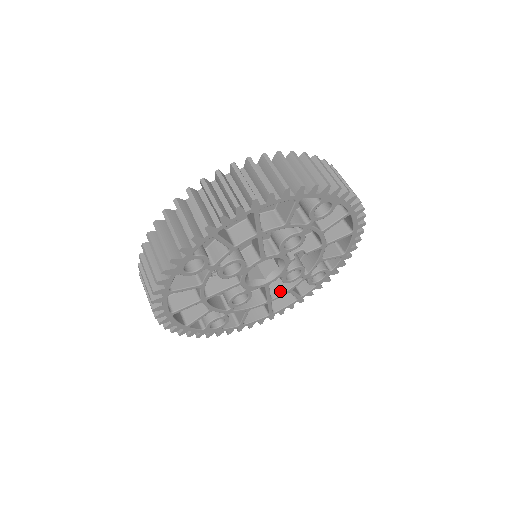
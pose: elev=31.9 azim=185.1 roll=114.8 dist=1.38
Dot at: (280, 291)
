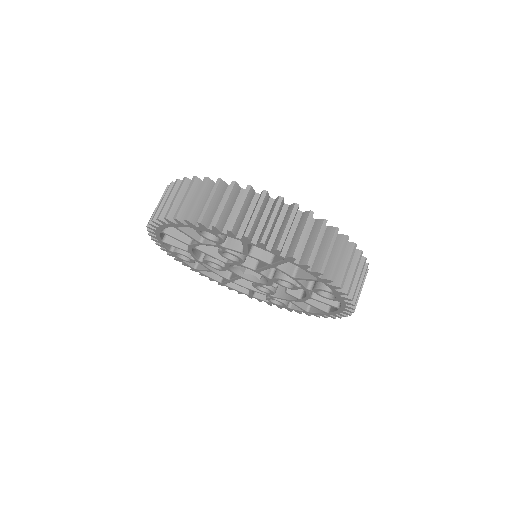
Dot at: (244, 283)
